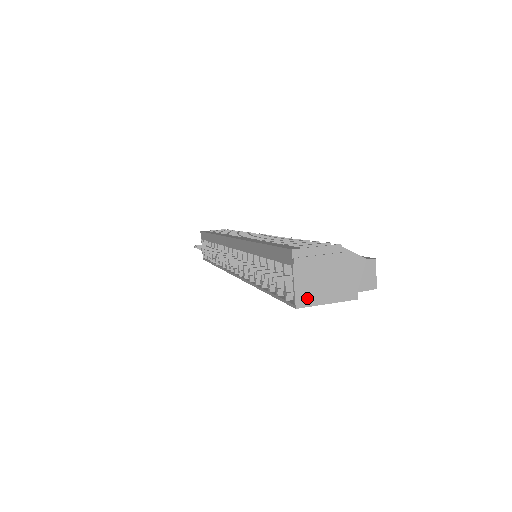
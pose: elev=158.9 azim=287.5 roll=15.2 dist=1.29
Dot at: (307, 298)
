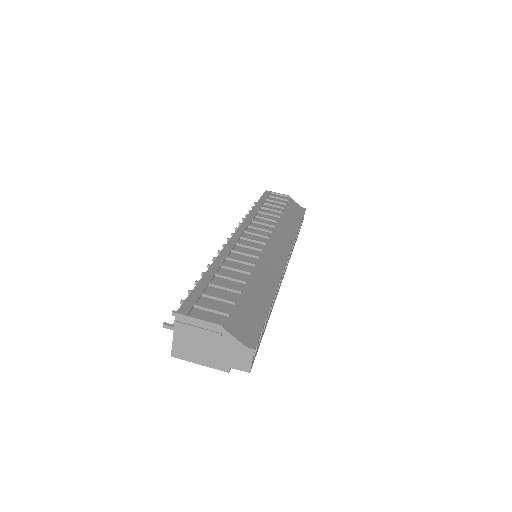
Dot at: (182, 353)
